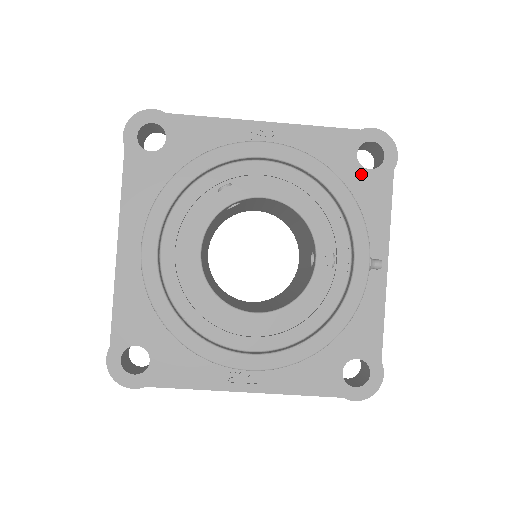
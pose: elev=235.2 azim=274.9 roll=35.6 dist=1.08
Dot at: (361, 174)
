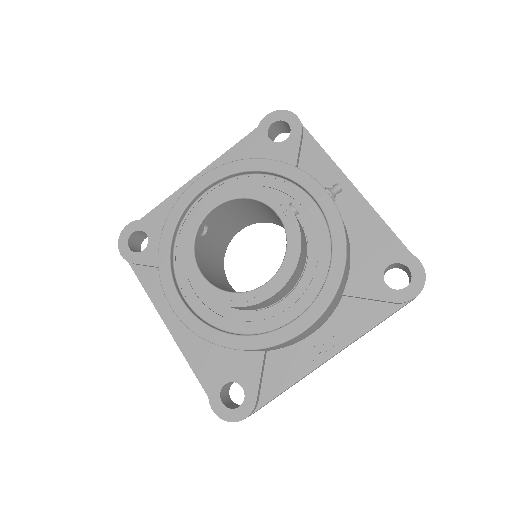
Dot at: (283, 147)
